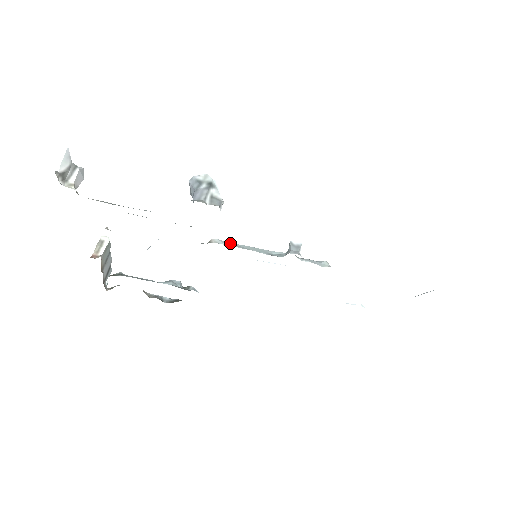
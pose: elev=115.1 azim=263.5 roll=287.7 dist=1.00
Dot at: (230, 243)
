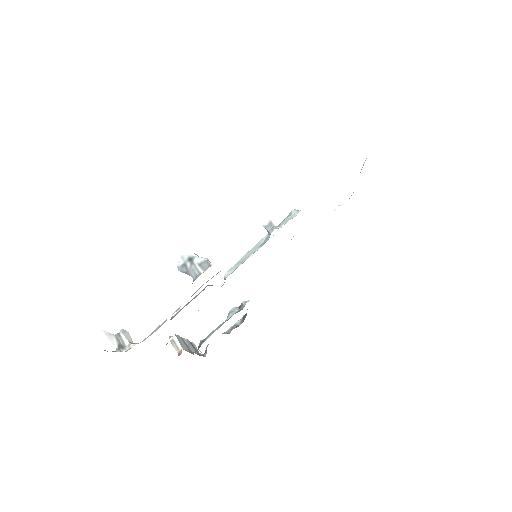
Dot at: (235, 265)
